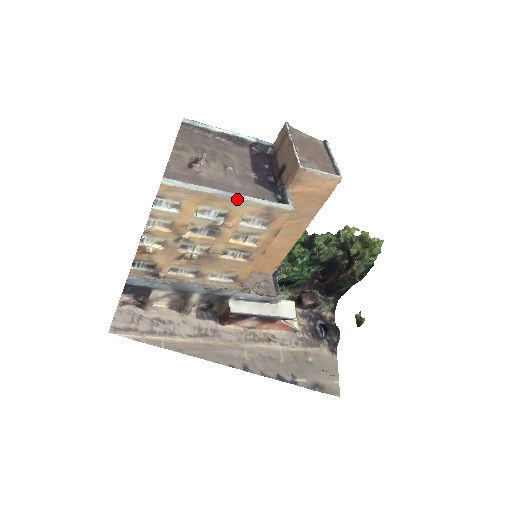
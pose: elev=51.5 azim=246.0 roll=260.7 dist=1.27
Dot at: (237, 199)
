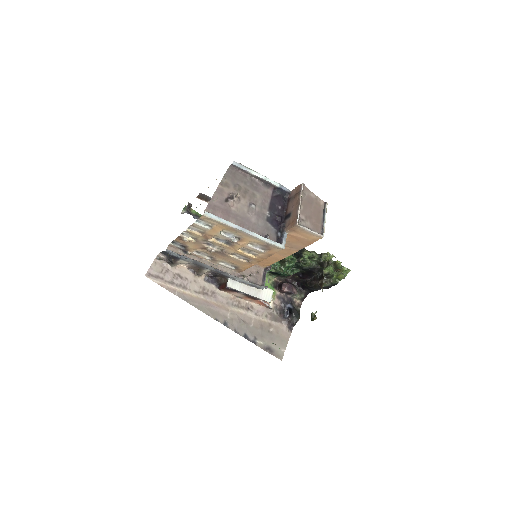
Dot at: (248, 234)
